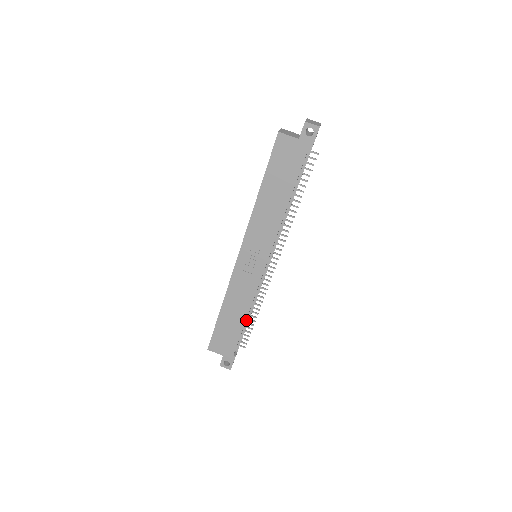
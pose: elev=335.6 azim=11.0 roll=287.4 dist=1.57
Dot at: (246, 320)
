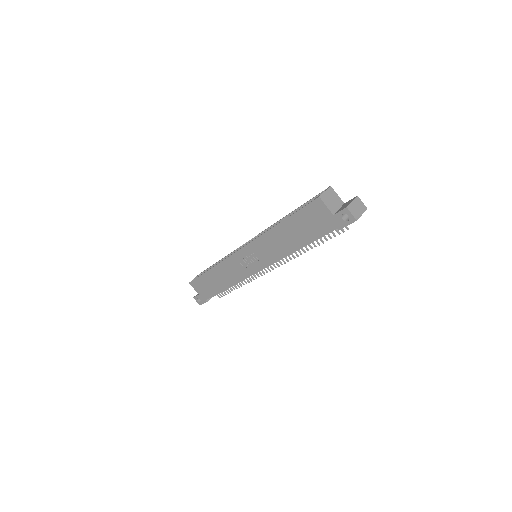
Dot at: occluded
